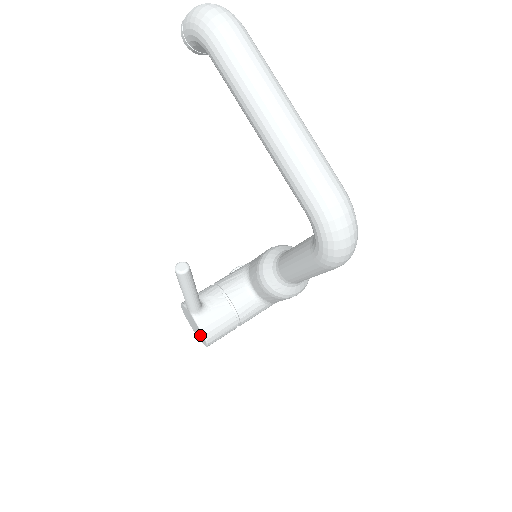
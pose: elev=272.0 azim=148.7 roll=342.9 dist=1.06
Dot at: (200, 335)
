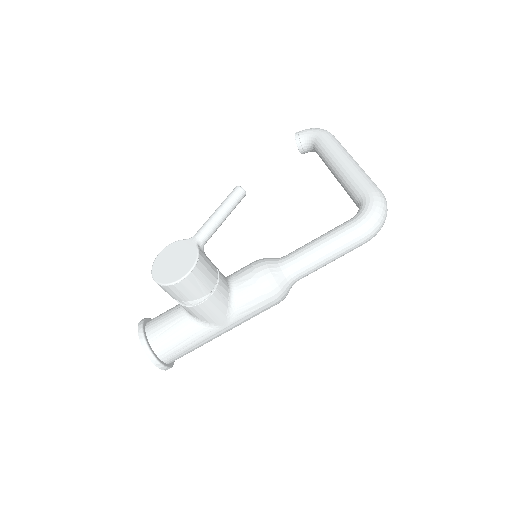
Dot at: (182, 266)
